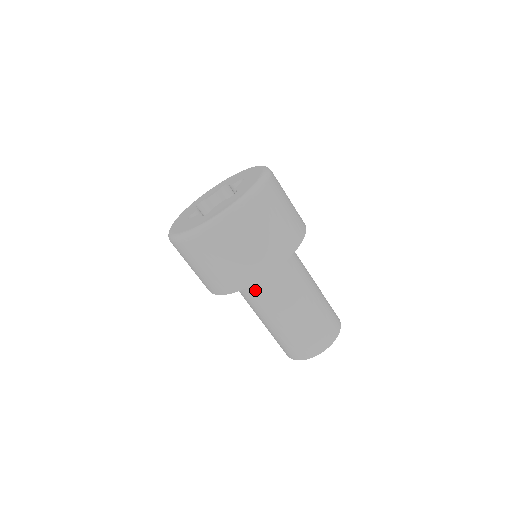
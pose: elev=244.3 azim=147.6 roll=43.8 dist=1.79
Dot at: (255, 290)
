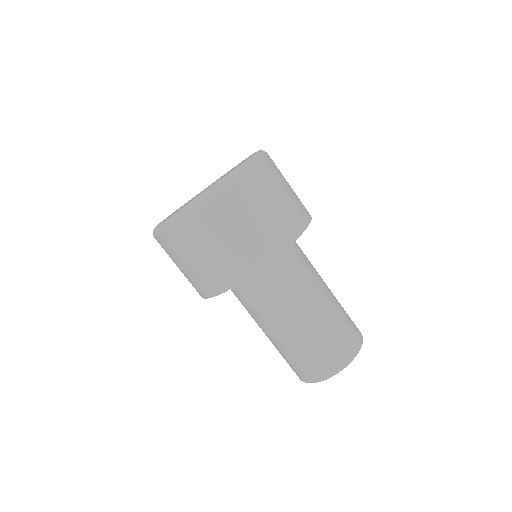
Dot at: (281, 273)
